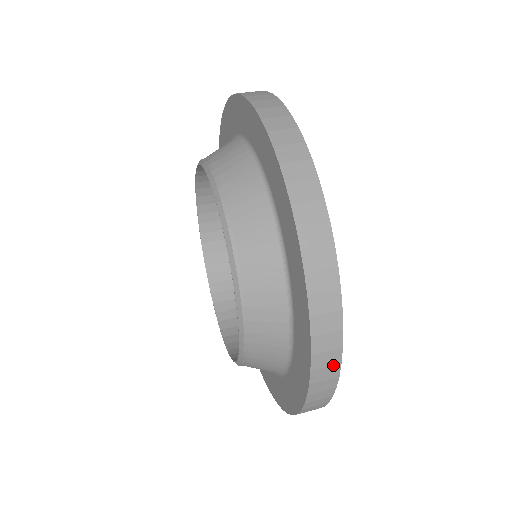
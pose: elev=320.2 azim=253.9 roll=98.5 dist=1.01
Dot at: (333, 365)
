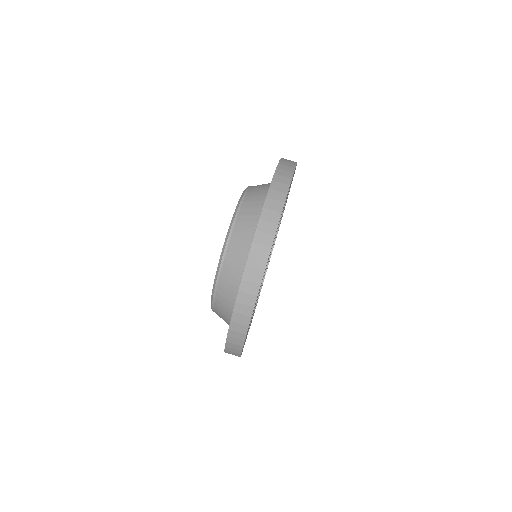
Dot at: (237, 350)
